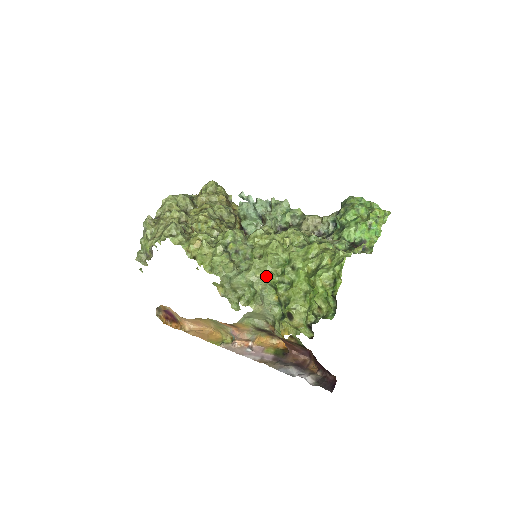
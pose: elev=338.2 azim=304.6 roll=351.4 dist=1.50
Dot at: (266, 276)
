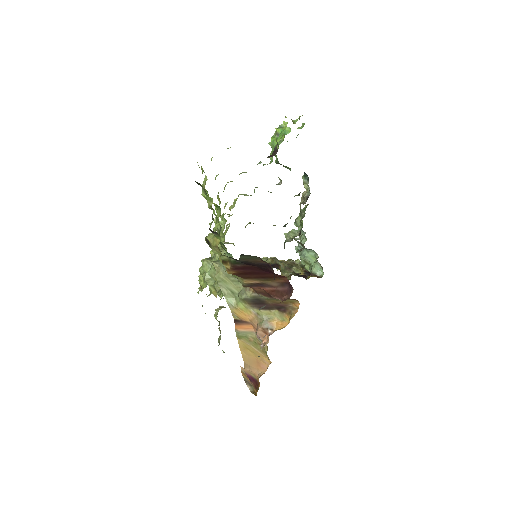
Dot at: occluded
